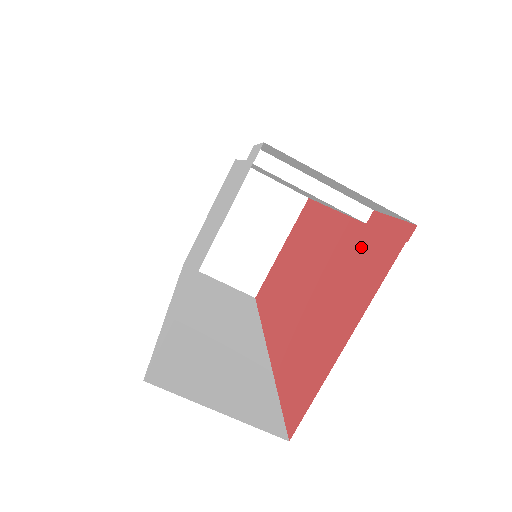
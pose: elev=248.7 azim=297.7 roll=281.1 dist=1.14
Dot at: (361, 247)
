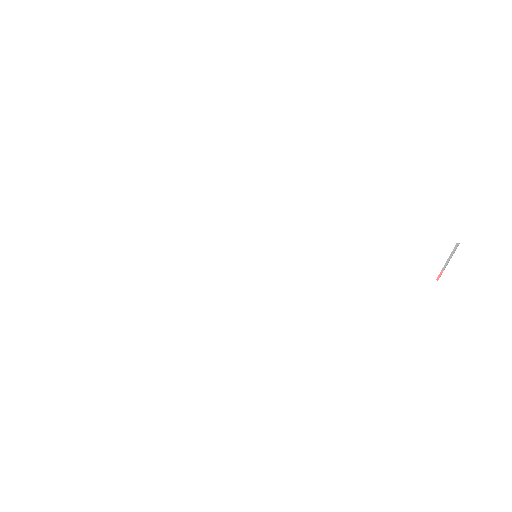
Dot at: occluded
